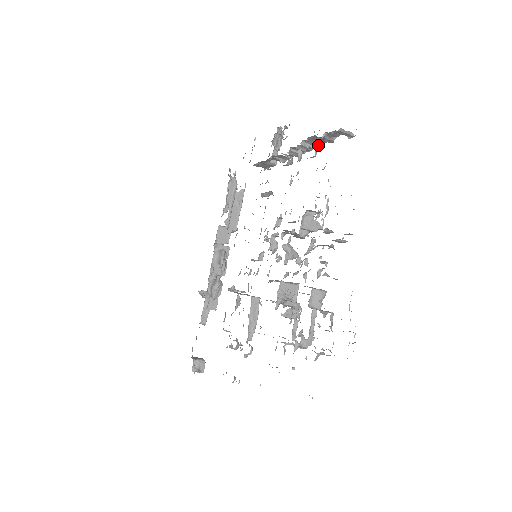
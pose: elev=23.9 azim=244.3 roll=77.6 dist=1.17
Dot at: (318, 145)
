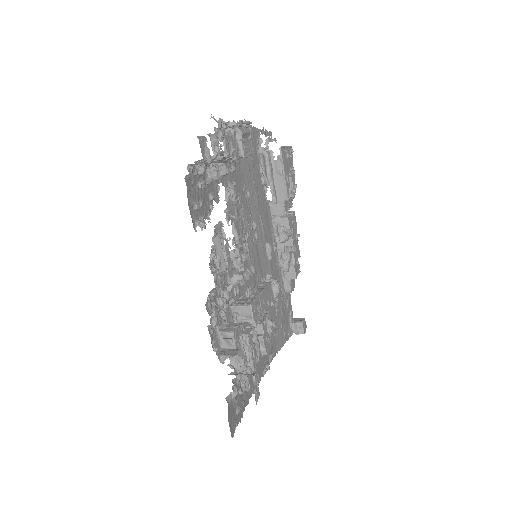
Dot at: (200, 174)
